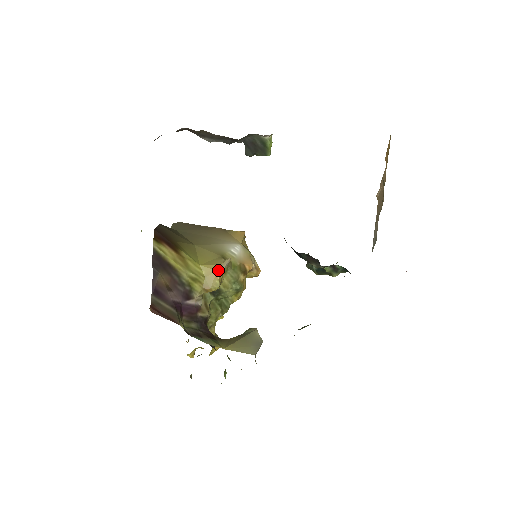
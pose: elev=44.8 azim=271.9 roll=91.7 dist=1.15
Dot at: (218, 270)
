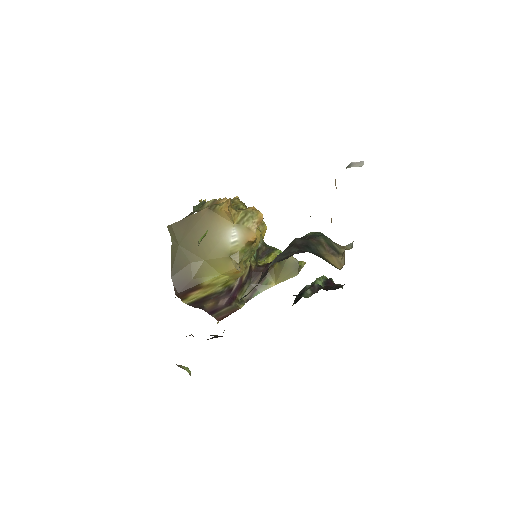
Dot at: (236, 272)
